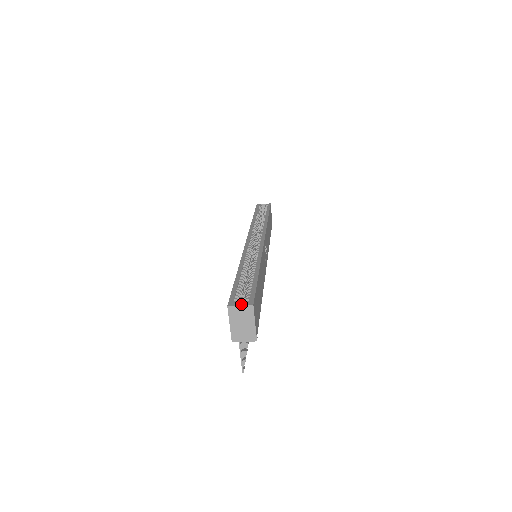
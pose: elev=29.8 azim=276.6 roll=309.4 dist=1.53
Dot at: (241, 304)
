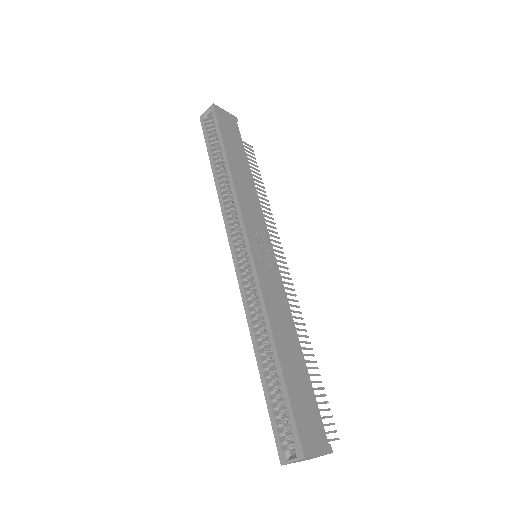
Dot at: (292, 459)
